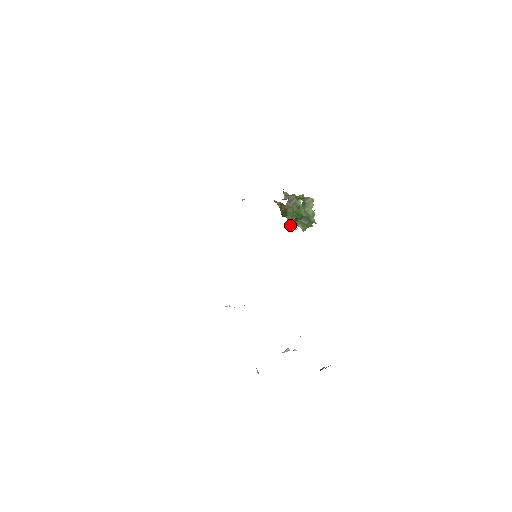
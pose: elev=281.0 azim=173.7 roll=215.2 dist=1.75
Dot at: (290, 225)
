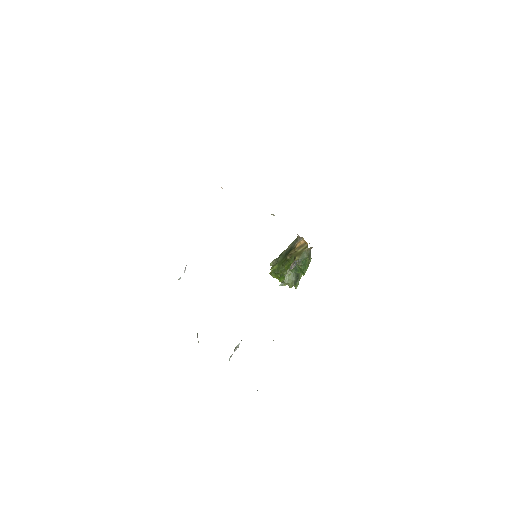
Dot at: (295, 265)
